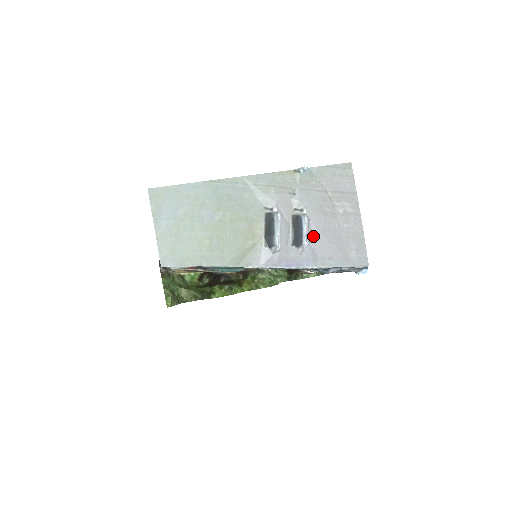
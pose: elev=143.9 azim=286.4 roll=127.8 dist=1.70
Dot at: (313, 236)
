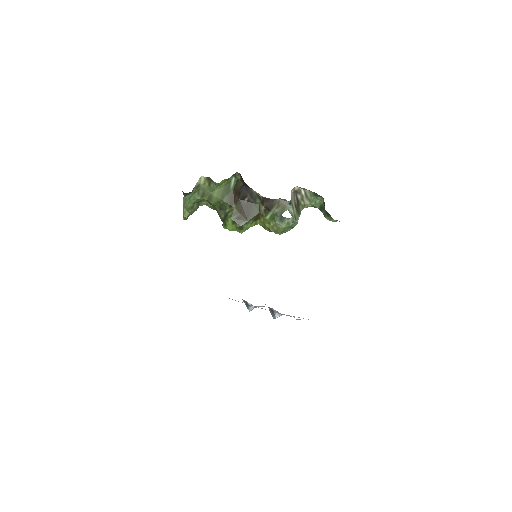
Dot at: occluded
